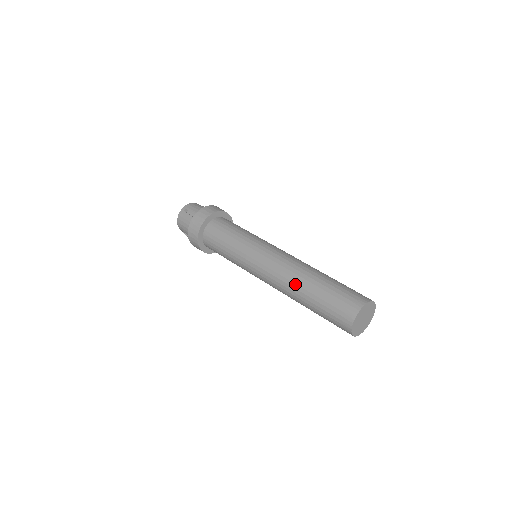
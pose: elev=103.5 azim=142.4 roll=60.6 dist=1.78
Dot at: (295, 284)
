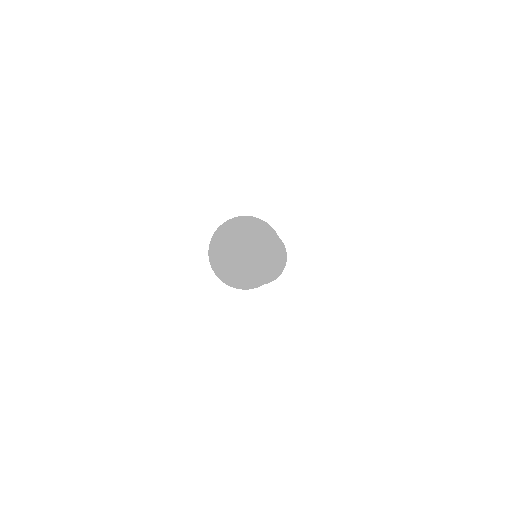
Dot at: occluded
